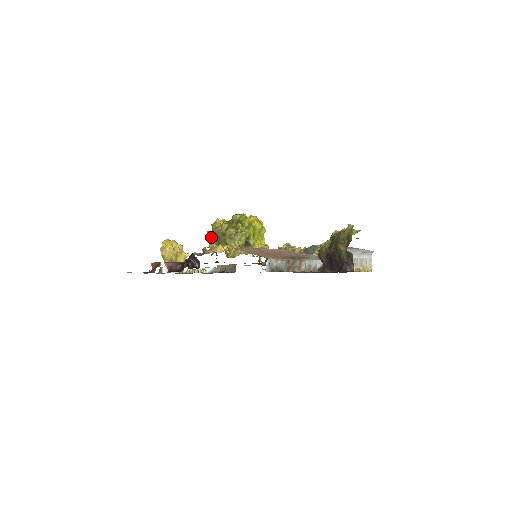
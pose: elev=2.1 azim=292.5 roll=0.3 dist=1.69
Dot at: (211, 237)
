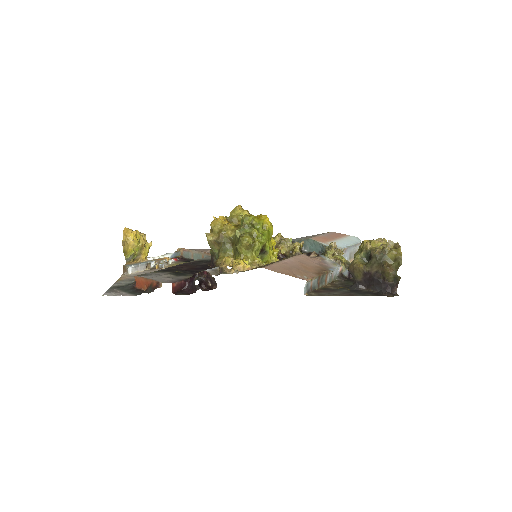
Dot at: (212, 241)
